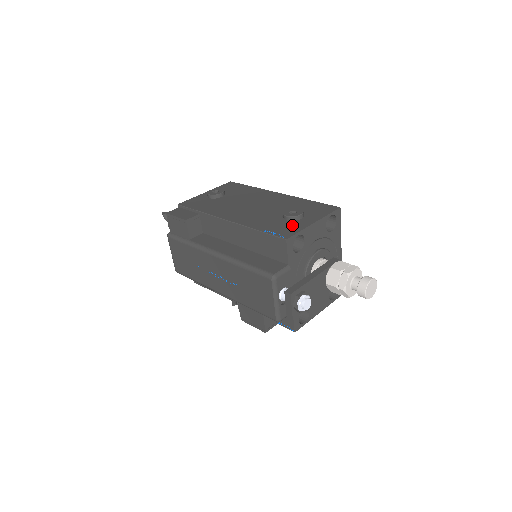
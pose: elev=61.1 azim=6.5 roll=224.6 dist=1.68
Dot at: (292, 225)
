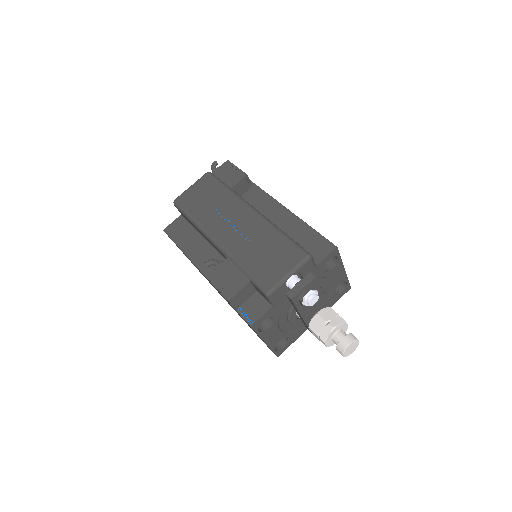
Dot at: occluded
